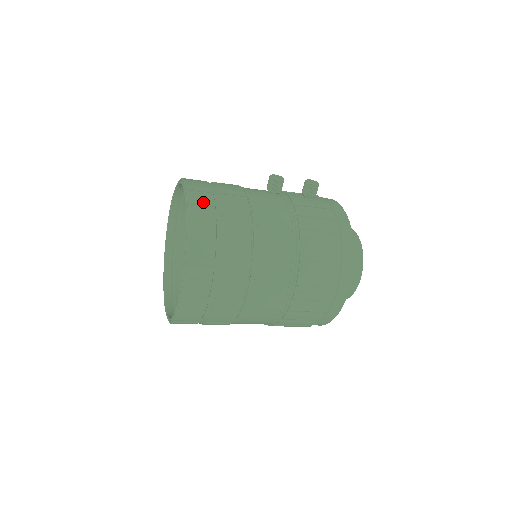
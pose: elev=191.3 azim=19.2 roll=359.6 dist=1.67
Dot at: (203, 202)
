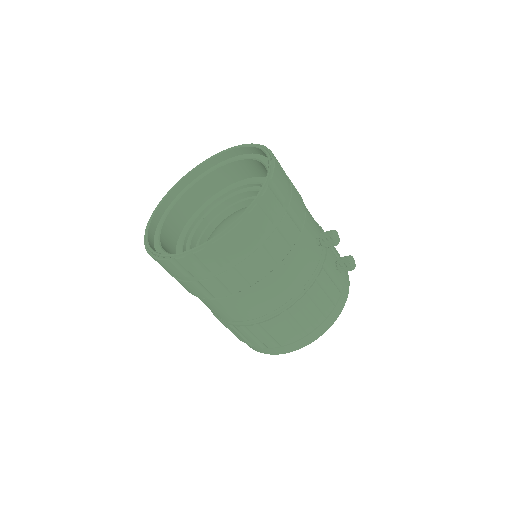
Dot at: (269, 210)
